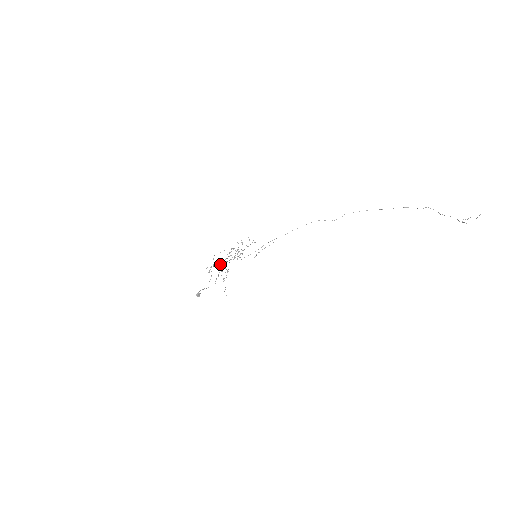
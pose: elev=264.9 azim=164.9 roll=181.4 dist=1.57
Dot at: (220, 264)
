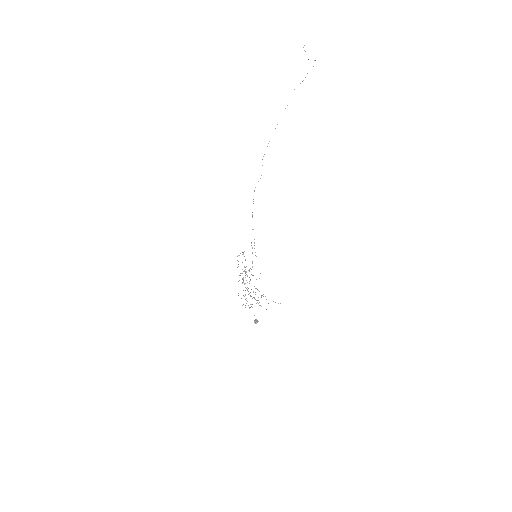
Dot at: occluded
